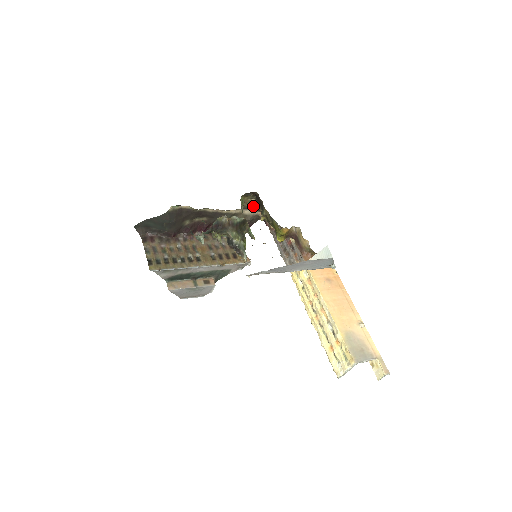
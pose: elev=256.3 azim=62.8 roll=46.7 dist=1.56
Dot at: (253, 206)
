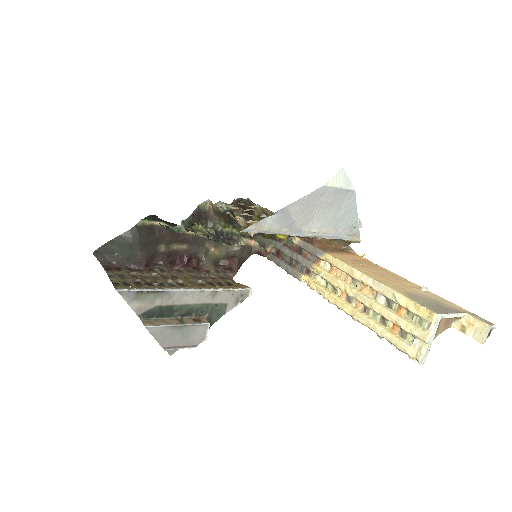
Dot at: occluded
